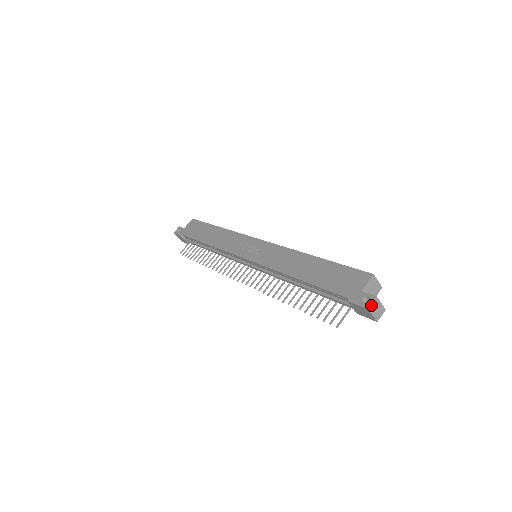
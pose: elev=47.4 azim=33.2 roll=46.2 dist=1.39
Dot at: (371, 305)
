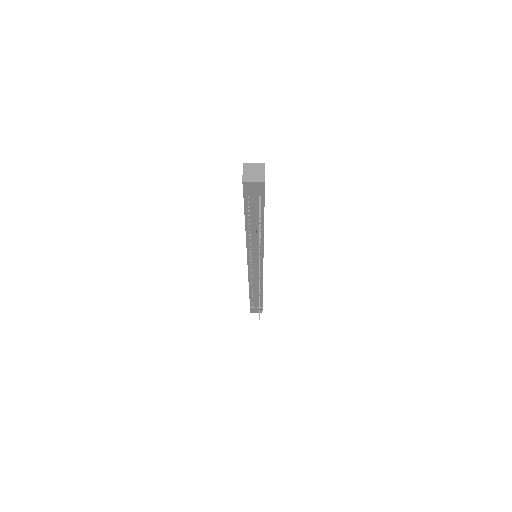
Dot at: (243, 178)
